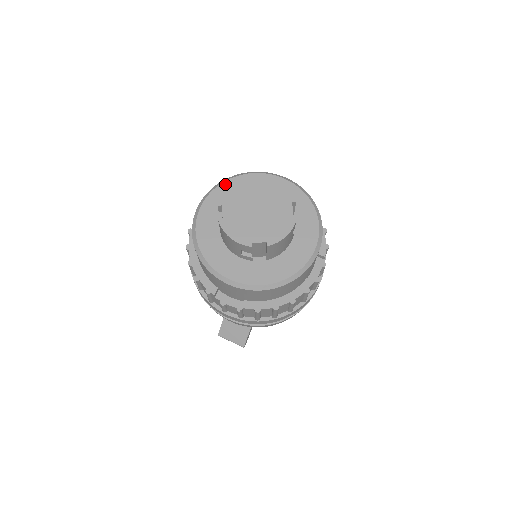
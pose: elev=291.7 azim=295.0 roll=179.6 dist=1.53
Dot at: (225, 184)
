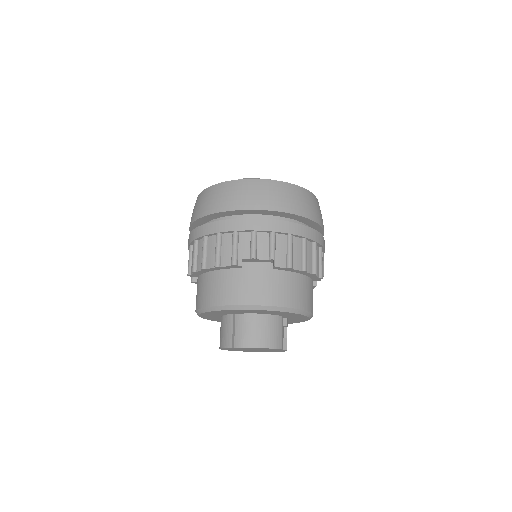
Dot at: (207, 313)
